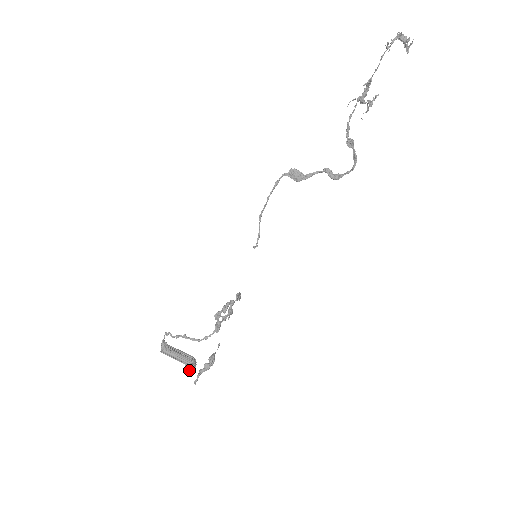
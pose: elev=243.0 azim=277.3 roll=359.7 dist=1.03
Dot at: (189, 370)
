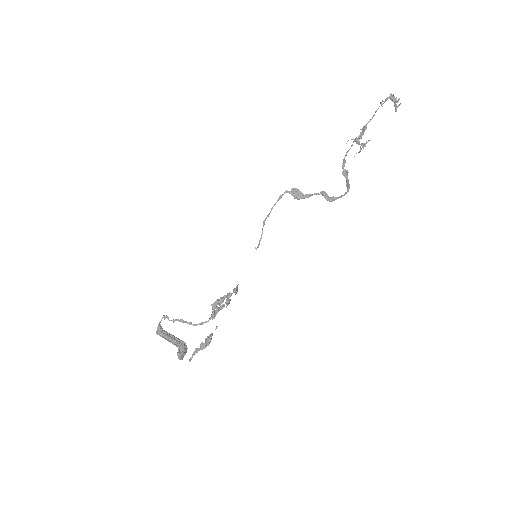
Dot at: (181, 353)
